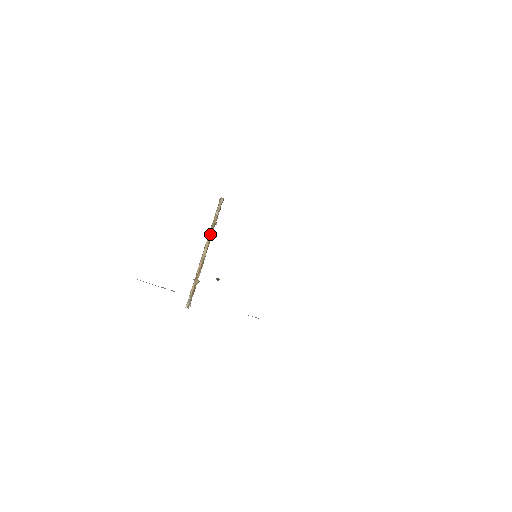
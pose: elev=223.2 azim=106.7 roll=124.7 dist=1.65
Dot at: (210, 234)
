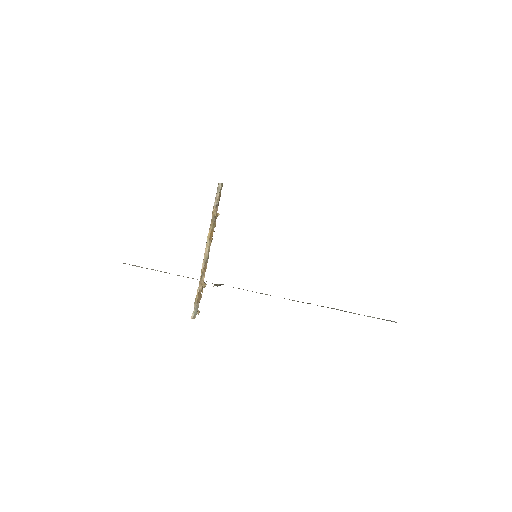
Dot at: (210, 229)
